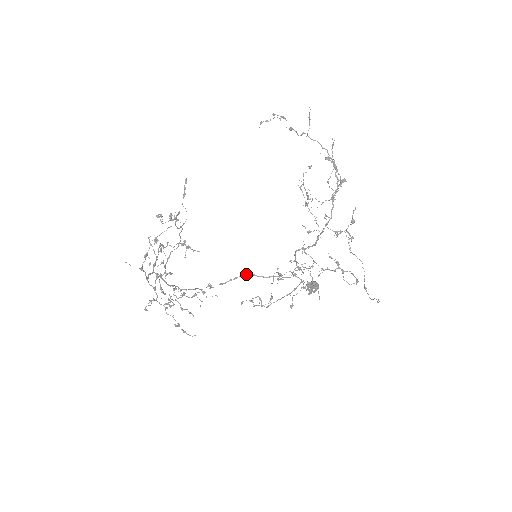
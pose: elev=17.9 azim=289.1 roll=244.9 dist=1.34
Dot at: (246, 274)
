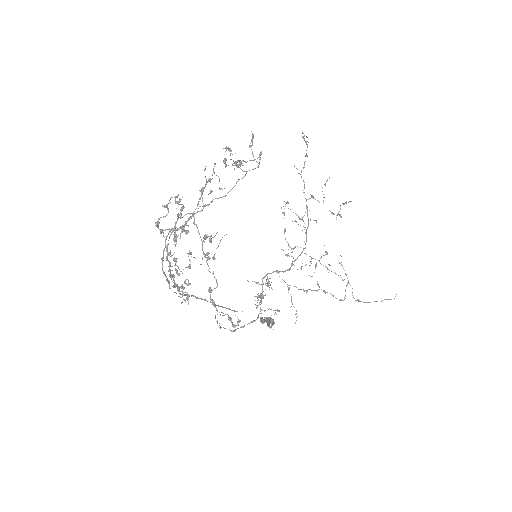
Dot at: (196, 297)
